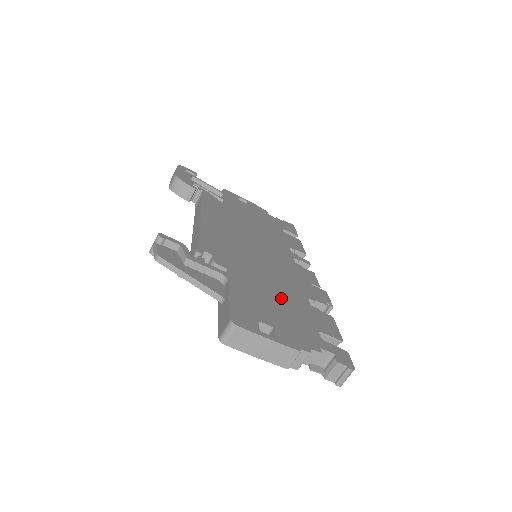
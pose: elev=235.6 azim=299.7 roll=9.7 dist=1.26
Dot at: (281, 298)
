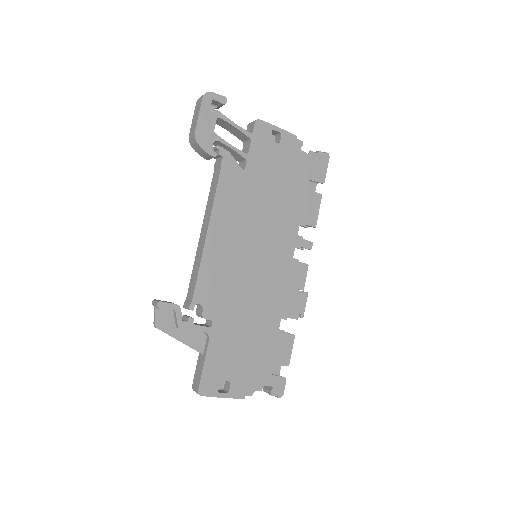
Dot at: (252, 336)
